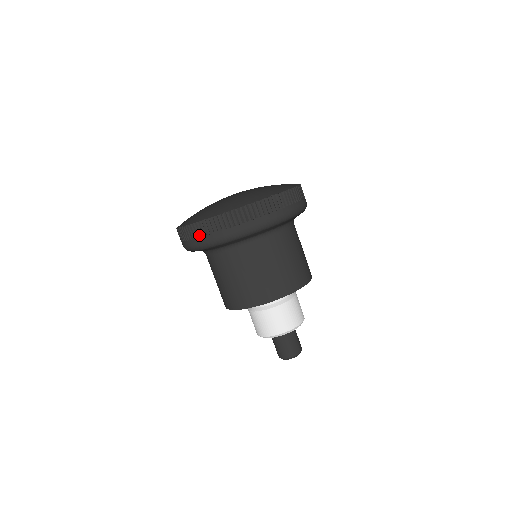
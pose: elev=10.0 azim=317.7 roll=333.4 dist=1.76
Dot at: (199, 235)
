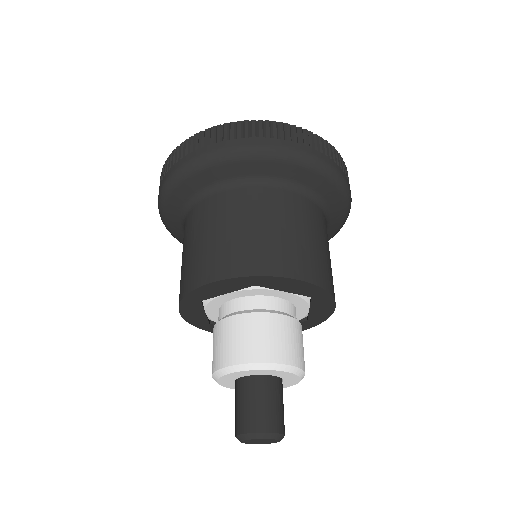
Dot at: (266, 134)
